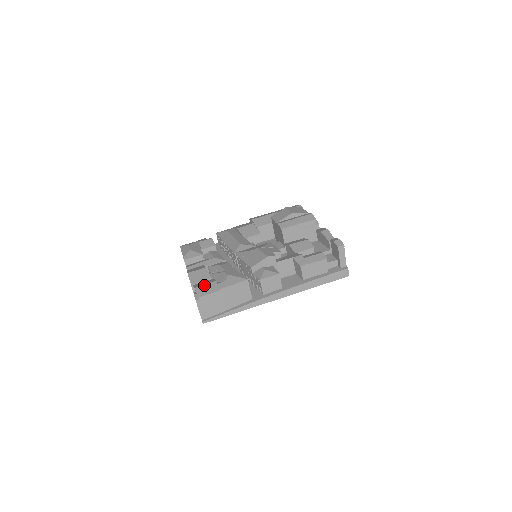
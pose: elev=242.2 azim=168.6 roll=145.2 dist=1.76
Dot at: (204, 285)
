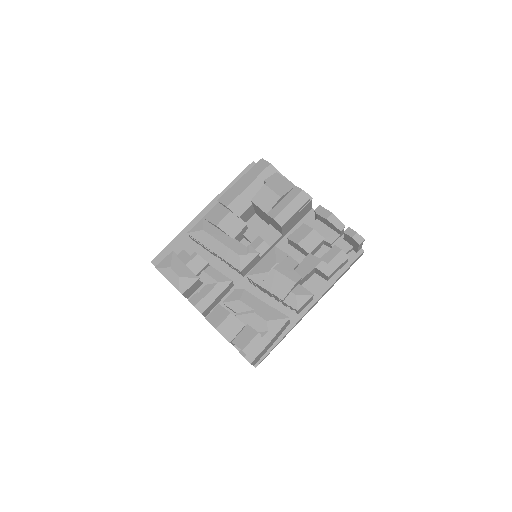
Dot at: (249, 344)
